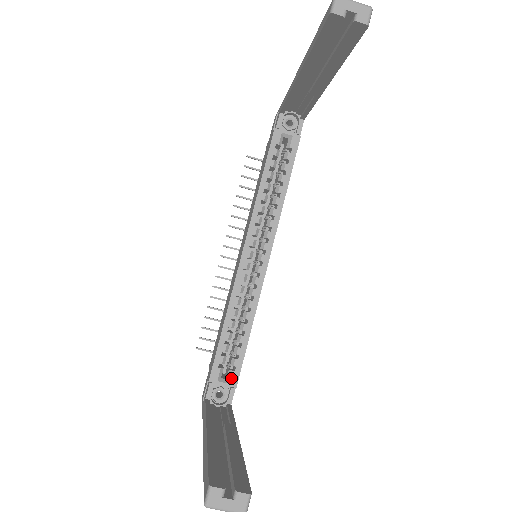
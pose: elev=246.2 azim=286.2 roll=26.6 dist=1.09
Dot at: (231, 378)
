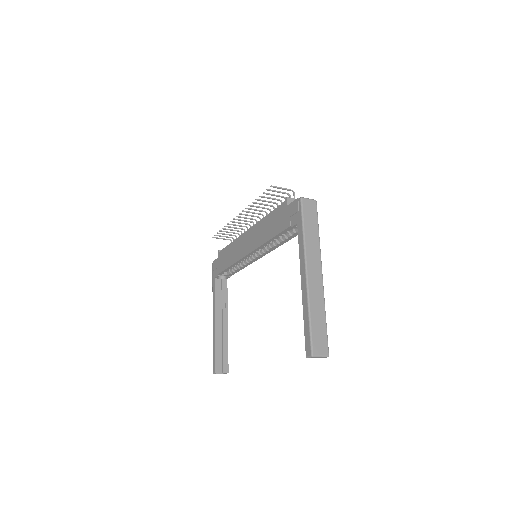
Dot at: (229, 275)
